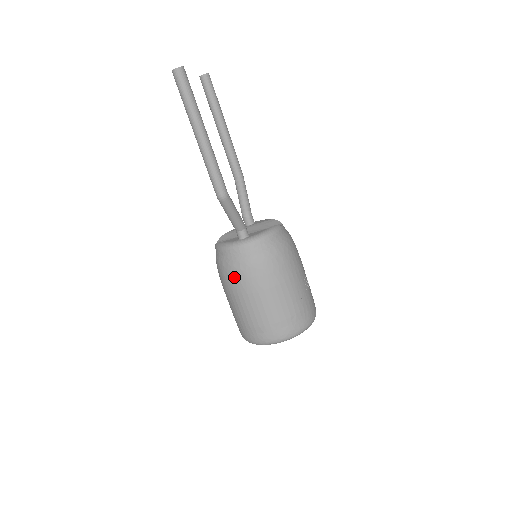
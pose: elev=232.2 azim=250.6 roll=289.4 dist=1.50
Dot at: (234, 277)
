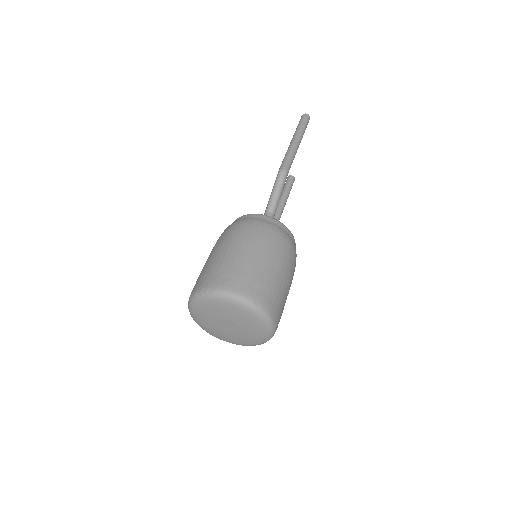
Dot at: (241, 228)
